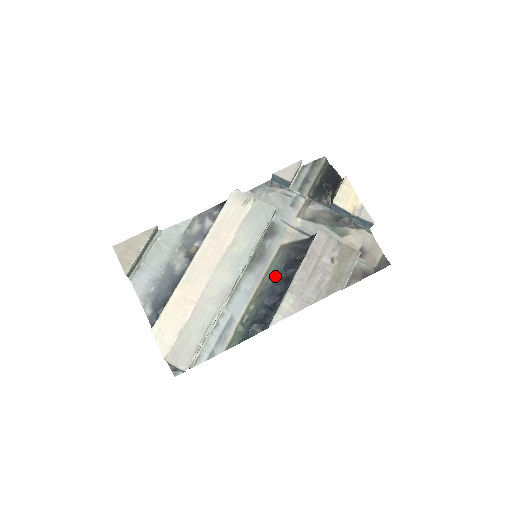
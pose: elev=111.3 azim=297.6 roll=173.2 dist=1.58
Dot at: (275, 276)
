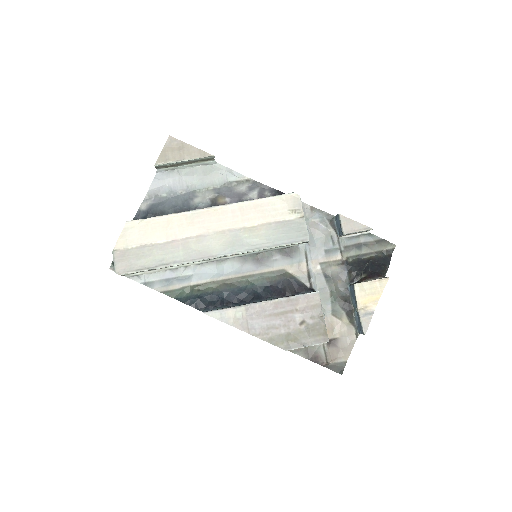
Dot at: (253, 285)
